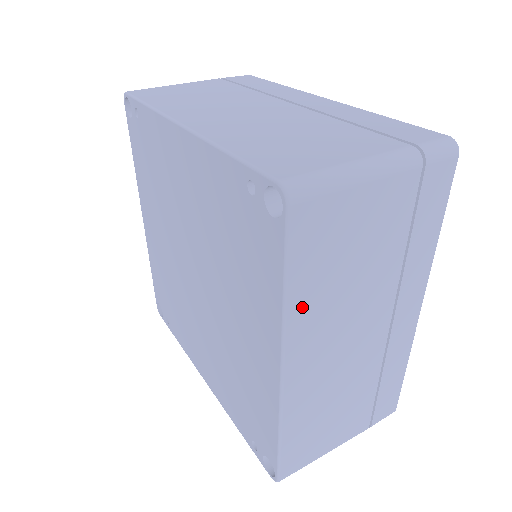
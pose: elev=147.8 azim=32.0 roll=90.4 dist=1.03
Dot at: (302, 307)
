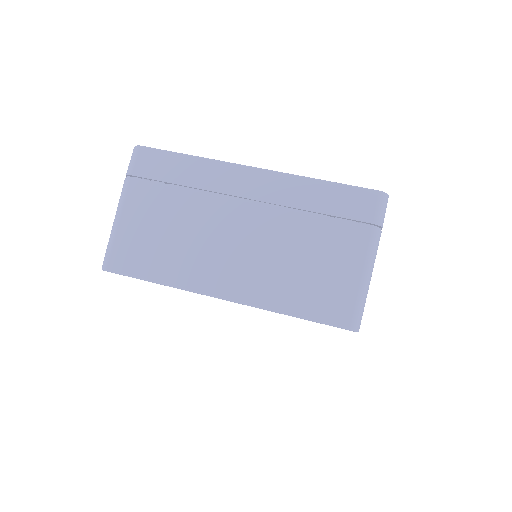
Dot at: occluded
